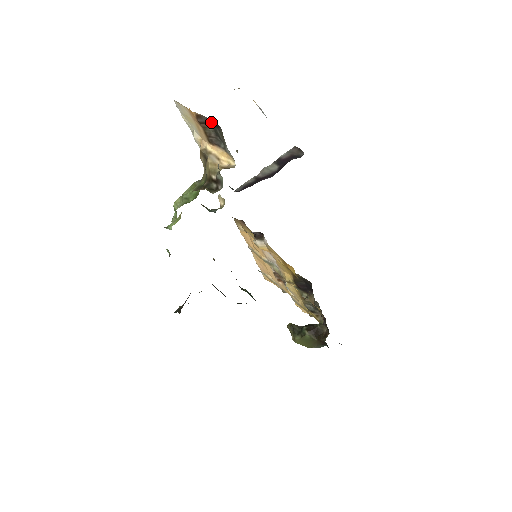
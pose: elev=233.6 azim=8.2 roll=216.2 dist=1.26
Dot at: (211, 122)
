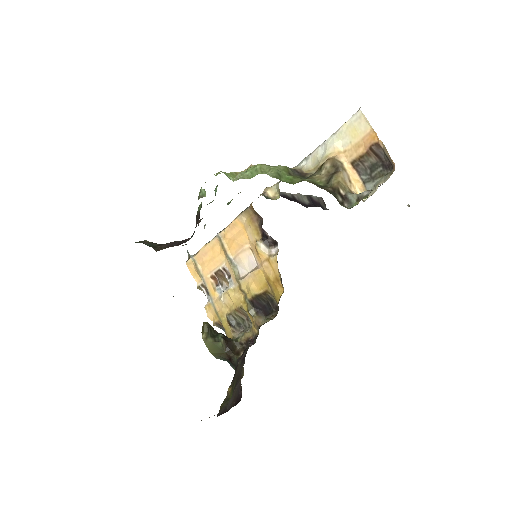
Dot at: (381, 158)
